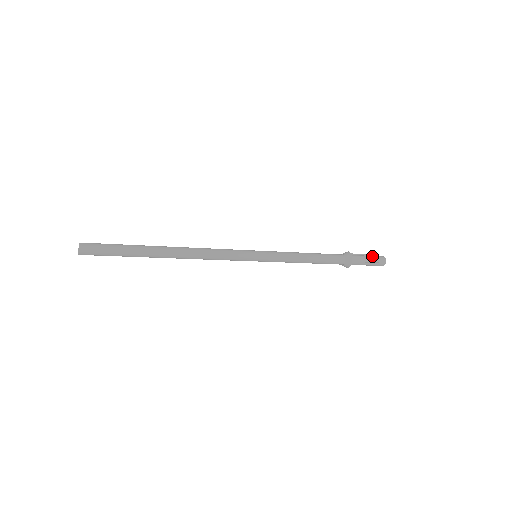
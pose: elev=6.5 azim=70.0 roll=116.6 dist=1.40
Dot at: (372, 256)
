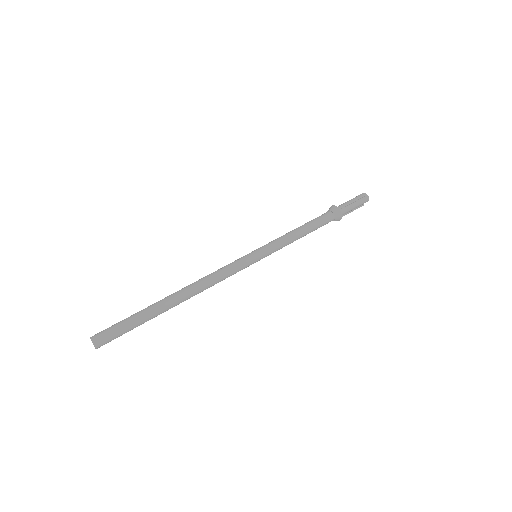
Dot at: (359, 203)
